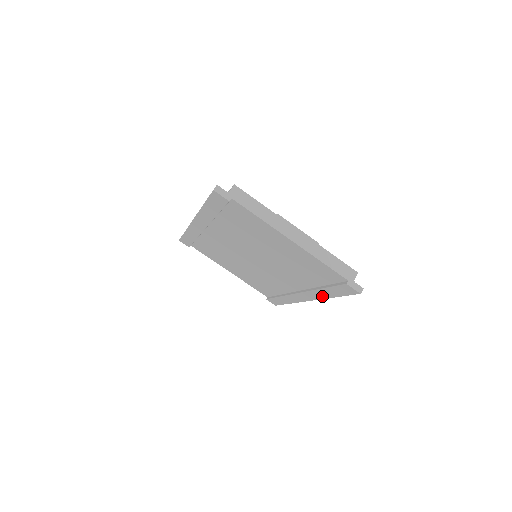
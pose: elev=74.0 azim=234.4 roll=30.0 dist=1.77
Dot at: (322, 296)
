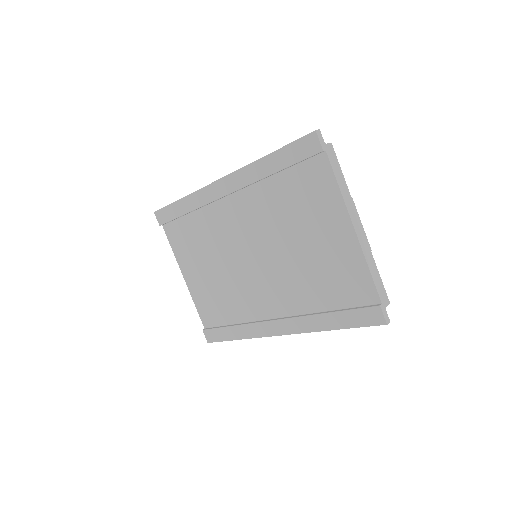
Dot at: (314, 327)
